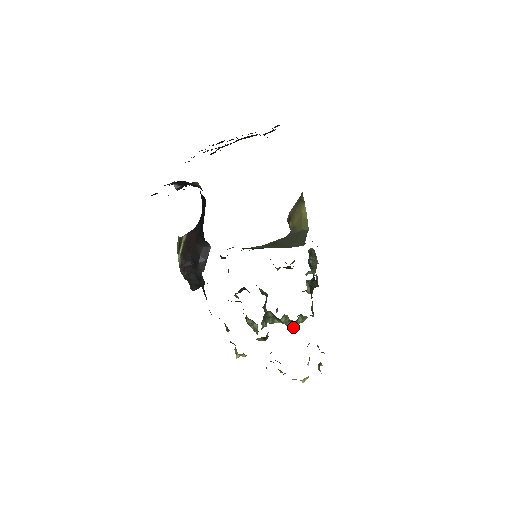
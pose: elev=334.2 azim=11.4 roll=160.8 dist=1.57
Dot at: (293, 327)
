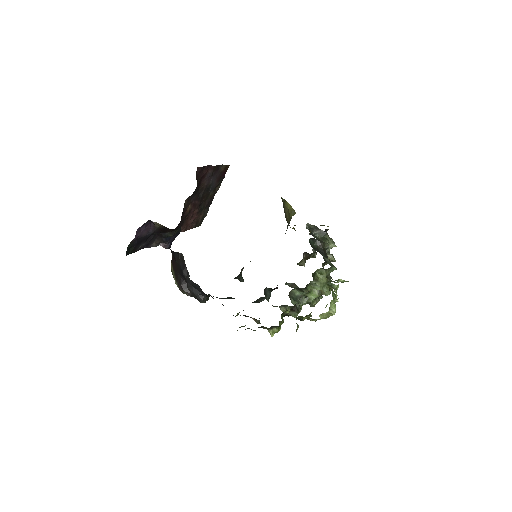
Dot at: (328, 292)
